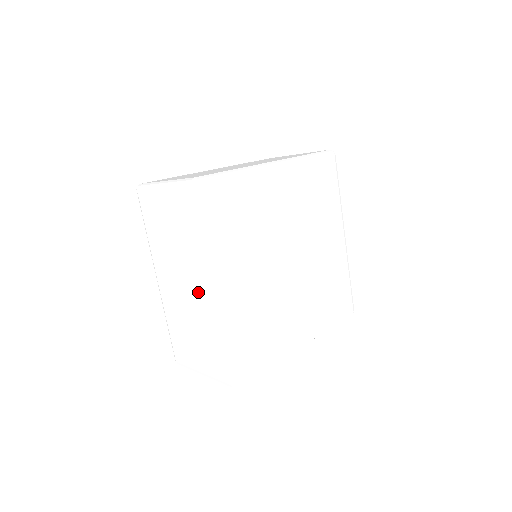
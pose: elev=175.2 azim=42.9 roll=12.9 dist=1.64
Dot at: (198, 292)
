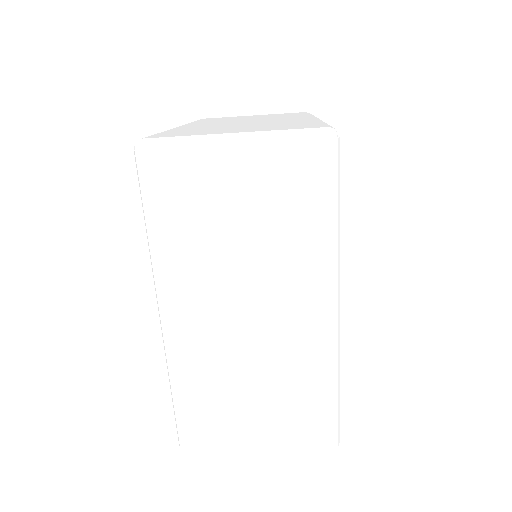
Dot at: (292, 322)
